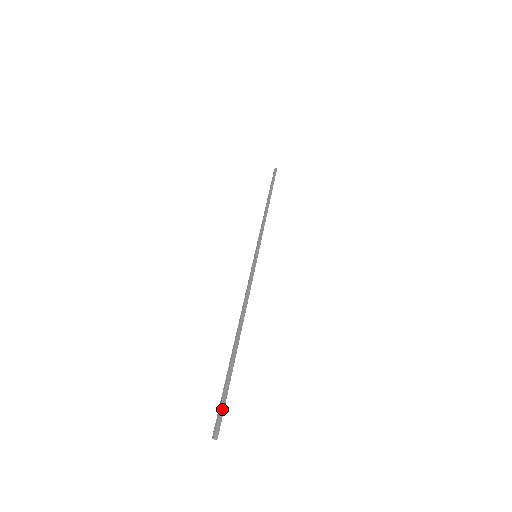
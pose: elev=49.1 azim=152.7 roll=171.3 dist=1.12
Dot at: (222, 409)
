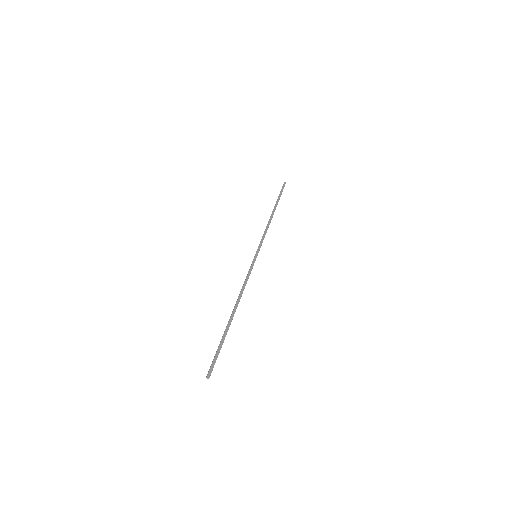
Dot at: (215, 361)
